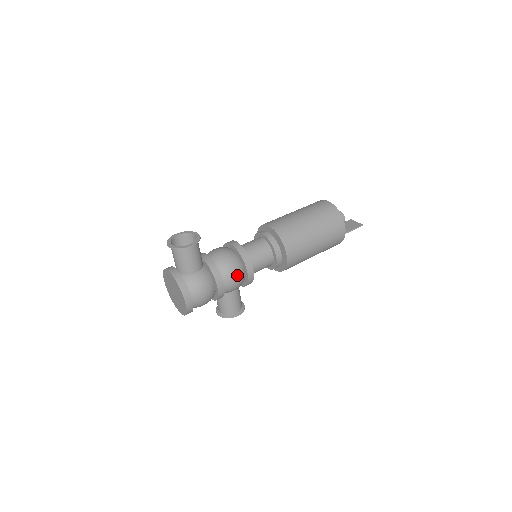
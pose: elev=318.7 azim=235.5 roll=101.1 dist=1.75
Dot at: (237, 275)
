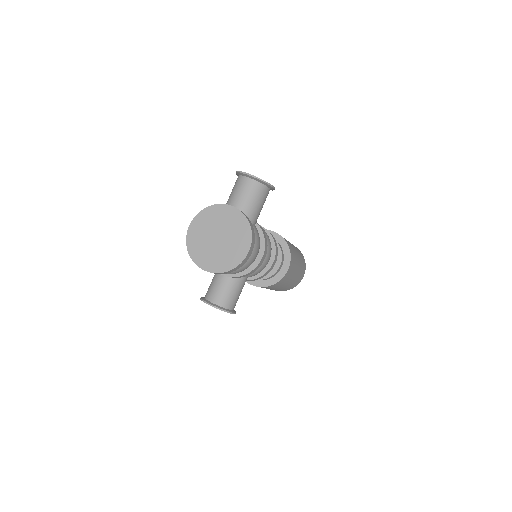
Dot at: (270, 255)
